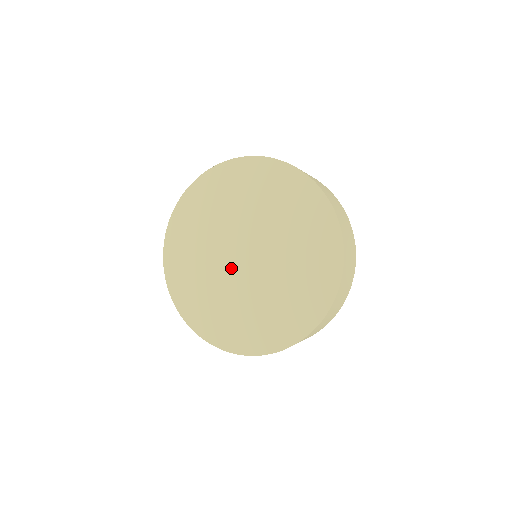
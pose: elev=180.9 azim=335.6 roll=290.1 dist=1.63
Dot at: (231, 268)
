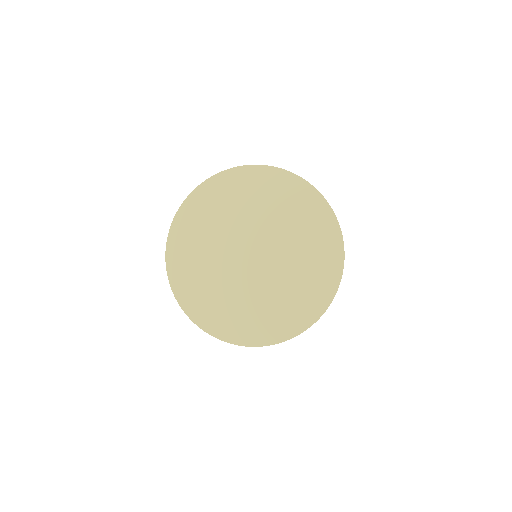
Dot at: (235, 263)
